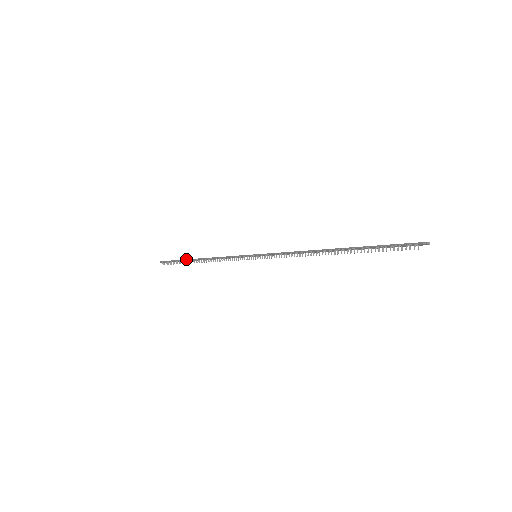
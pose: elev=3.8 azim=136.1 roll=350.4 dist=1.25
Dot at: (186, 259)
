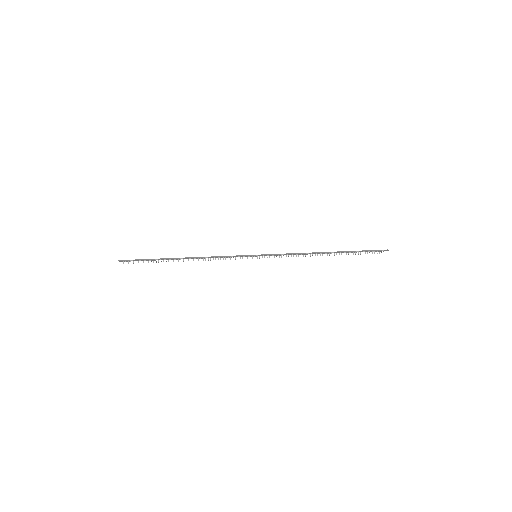
Dot at: (164, 258)
